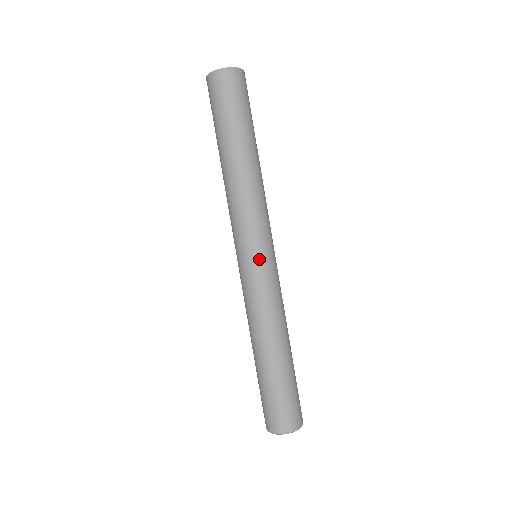
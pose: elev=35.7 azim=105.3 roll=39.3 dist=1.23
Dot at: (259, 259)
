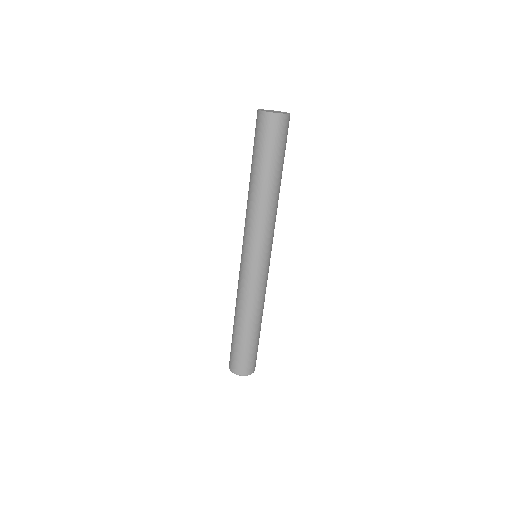
Dot at: (264, 263)
